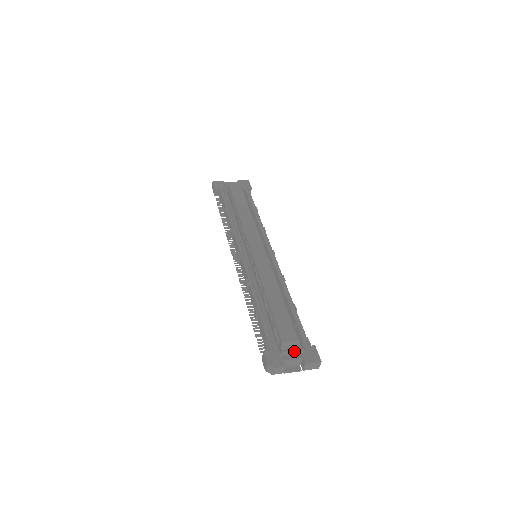
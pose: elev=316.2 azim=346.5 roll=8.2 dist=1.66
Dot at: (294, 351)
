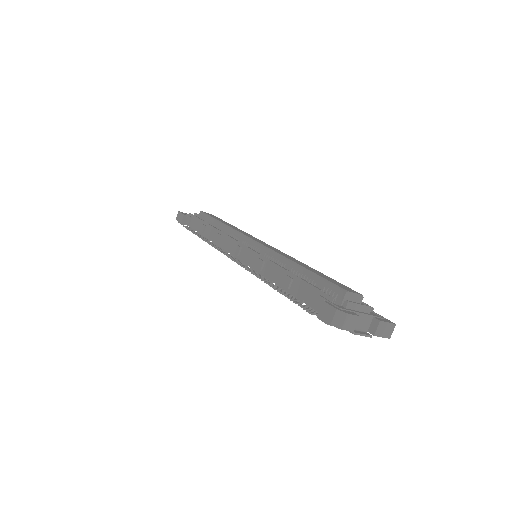
Dot at: (361, 305)
